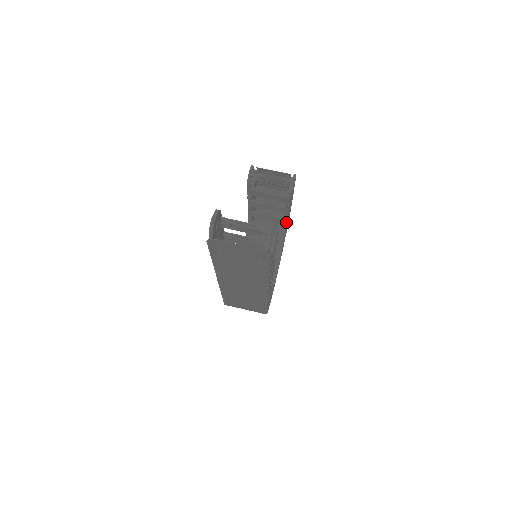
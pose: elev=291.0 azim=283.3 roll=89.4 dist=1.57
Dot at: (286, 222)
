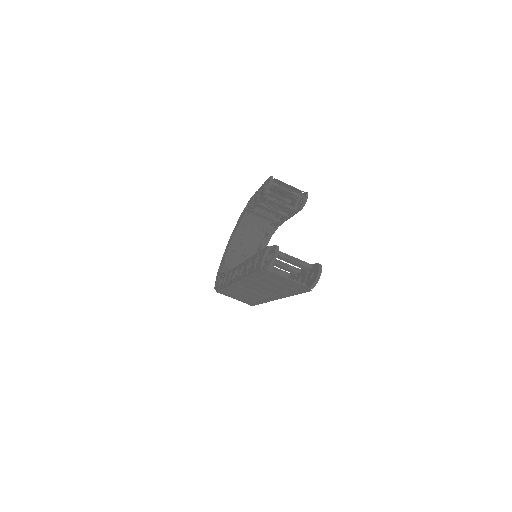
Dot at: (280, 224)
